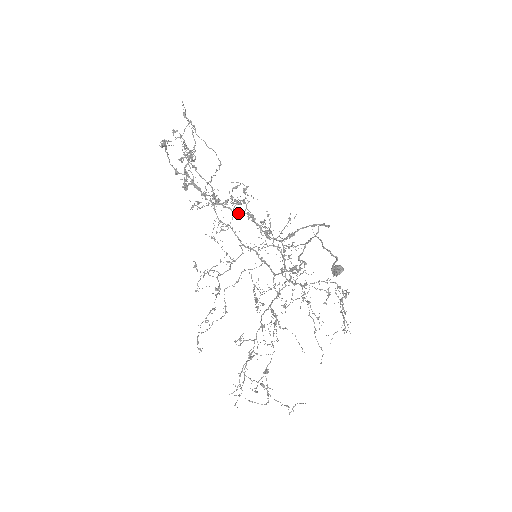
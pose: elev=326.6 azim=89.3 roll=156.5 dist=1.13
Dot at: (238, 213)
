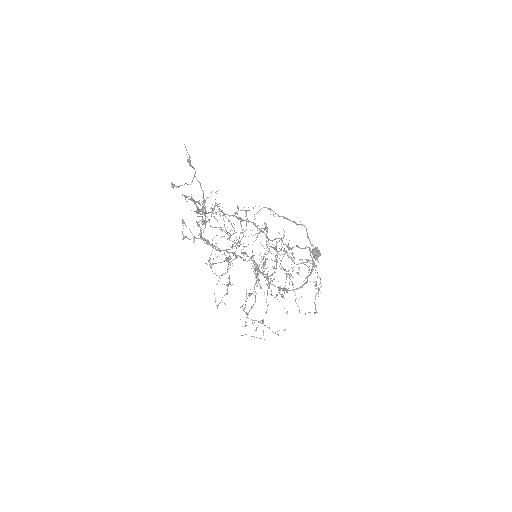
Dot at: (245, 260)
